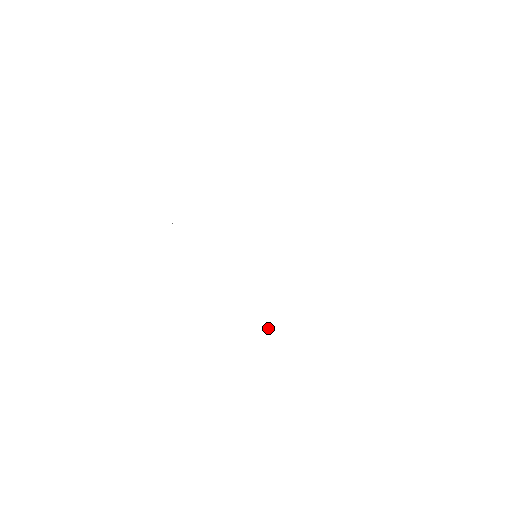
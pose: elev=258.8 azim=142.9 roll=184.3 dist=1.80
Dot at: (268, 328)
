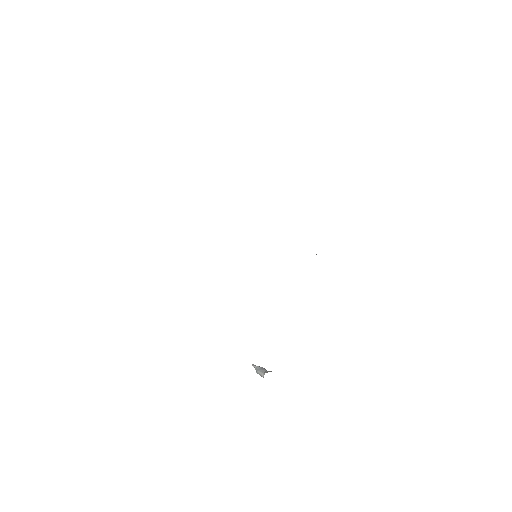
Dot at: (261, 368)
